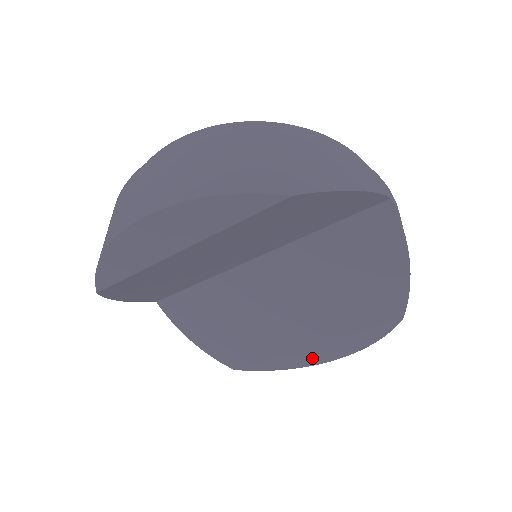
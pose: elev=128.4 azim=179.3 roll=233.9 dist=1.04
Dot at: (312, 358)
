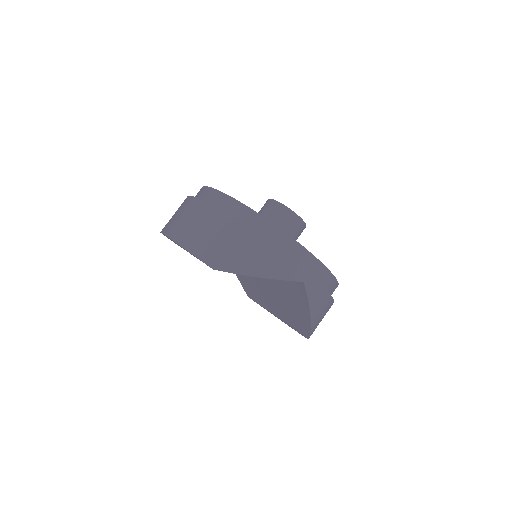
Dot at: occluded
